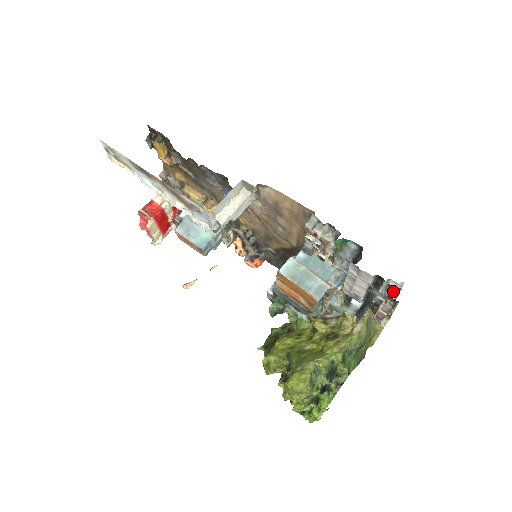
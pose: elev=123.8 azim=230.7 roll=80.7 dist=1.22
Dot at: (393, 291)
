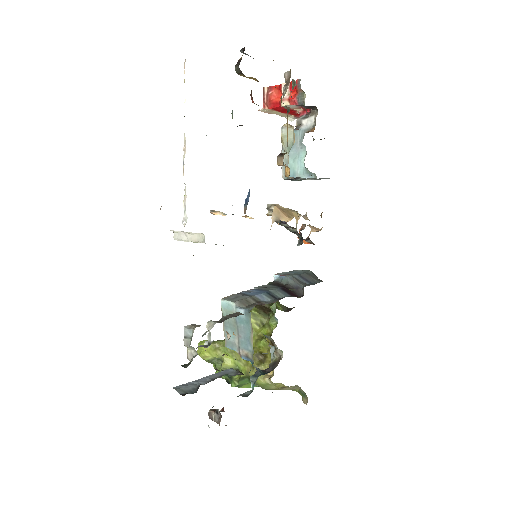
Dot at: occluded
